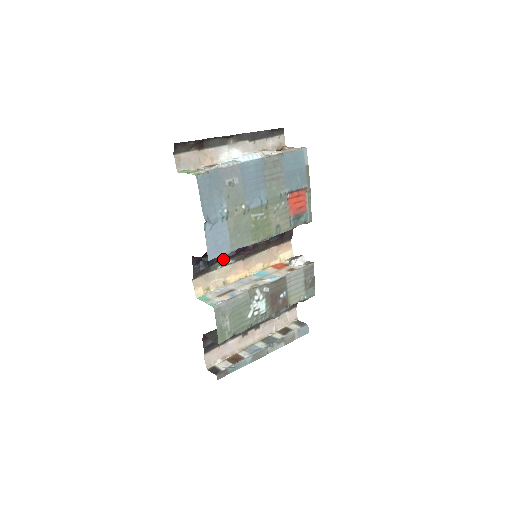
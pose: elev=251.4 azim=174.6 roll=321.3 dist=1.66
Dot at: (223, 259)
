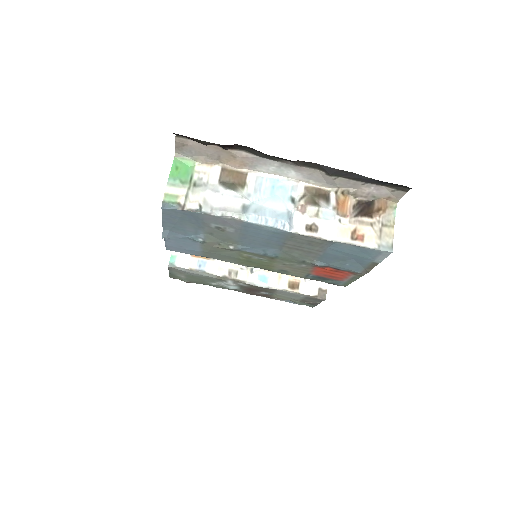
Dot at: occluded
